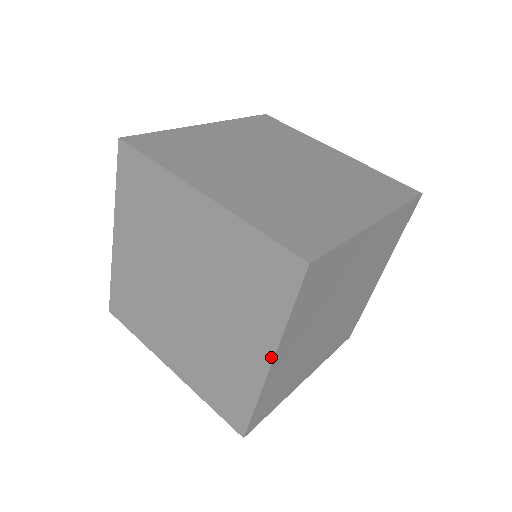
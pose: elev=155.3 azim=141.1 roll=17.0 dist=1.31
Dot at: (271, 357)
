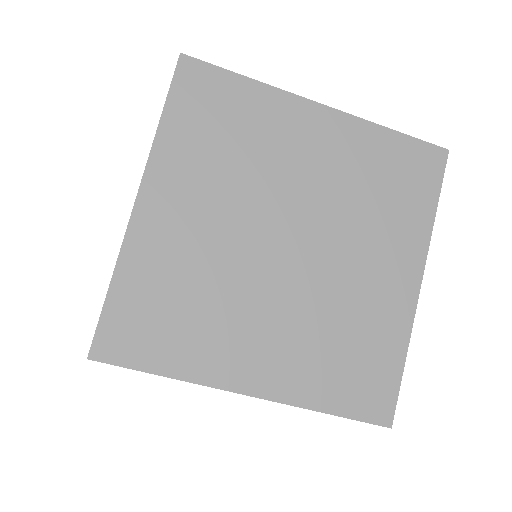
Dot at: occluded
